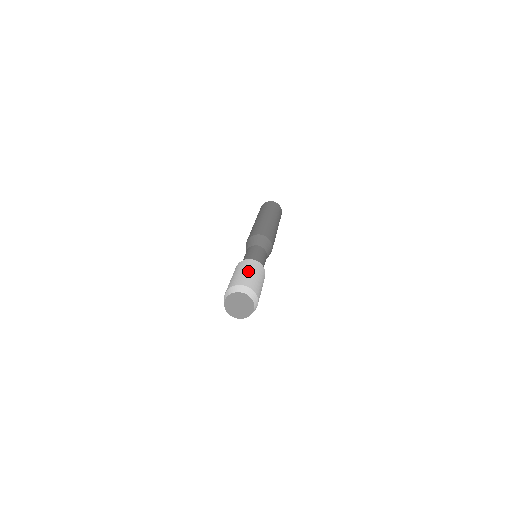
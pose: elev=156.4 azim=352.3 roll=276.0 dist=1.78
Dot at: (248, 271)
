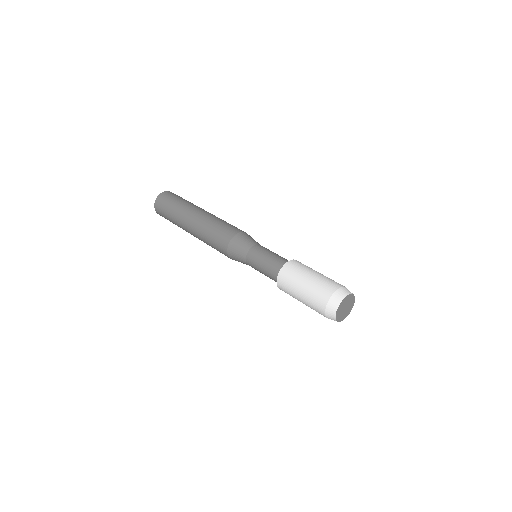
Dot at: occluded
